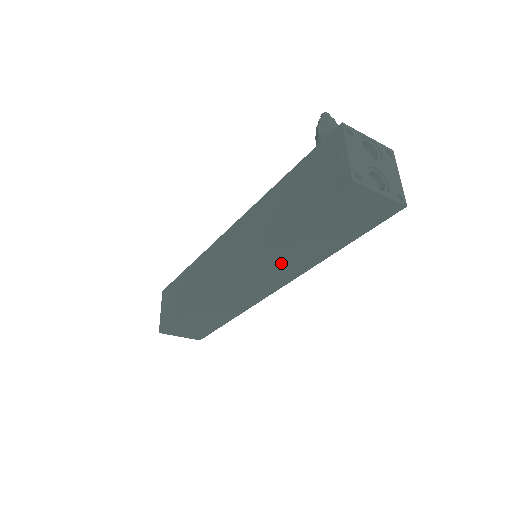
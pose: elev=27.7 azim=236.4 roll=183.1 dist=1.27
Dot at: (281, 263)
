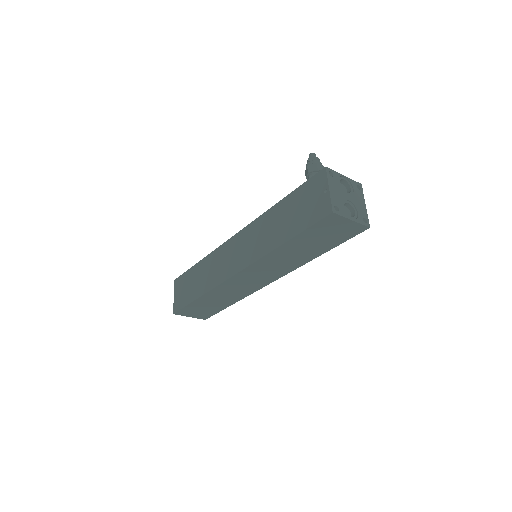
Dot at: (277, 264)
